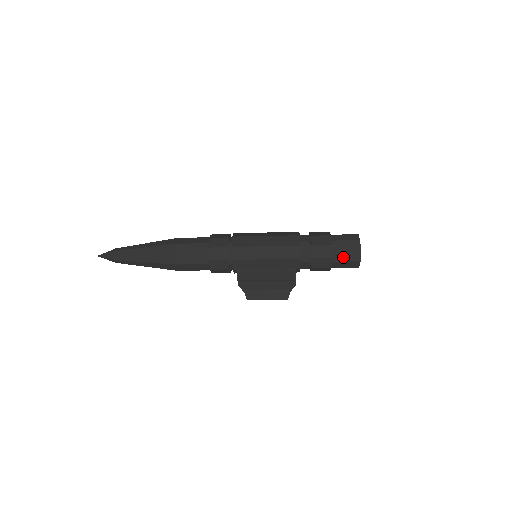
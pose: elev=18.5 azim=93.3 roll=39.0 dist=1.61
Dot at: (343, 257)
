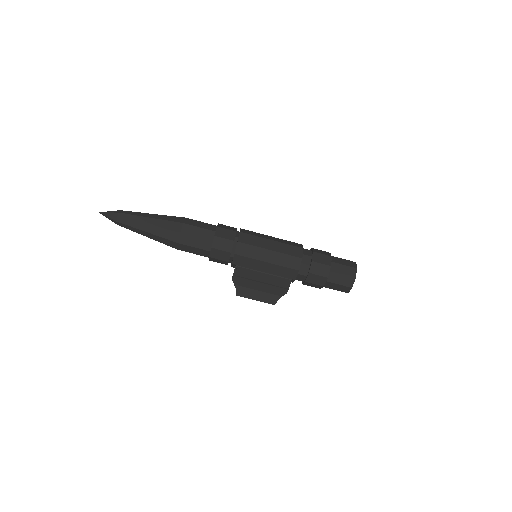
Dot at: (338, 280)
